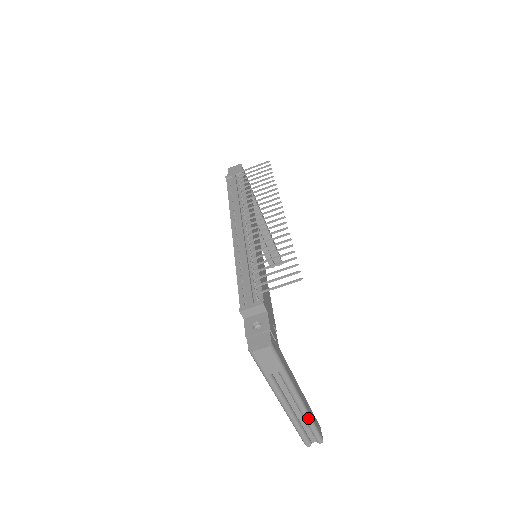
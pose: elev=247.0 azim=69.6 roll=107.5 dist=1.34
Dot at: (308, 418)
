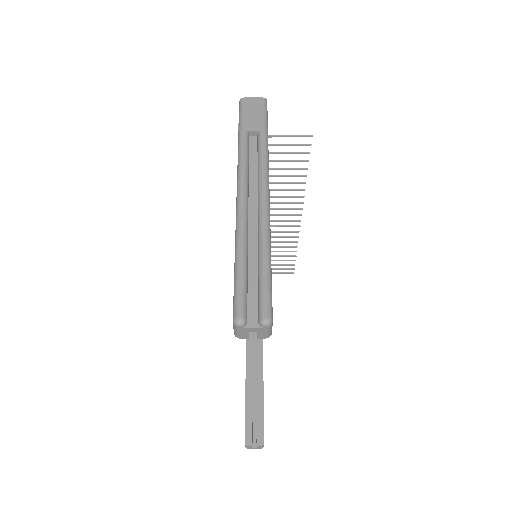
Dot at: (266, 232)
